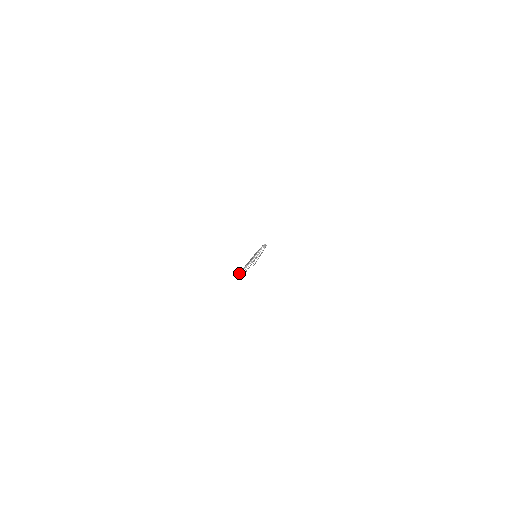
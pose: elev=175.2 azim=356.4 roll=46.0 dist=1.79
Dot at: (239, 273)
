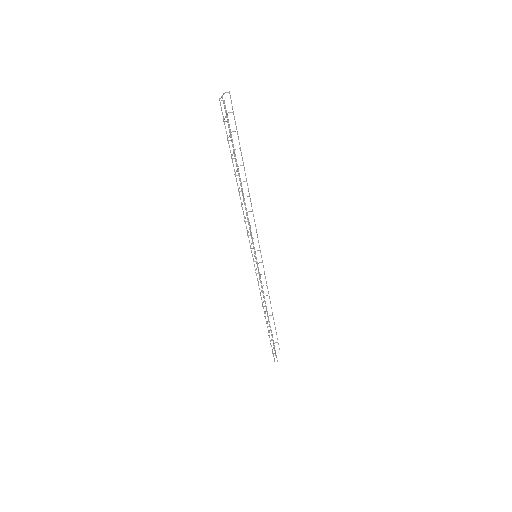
Dot at: occluded
